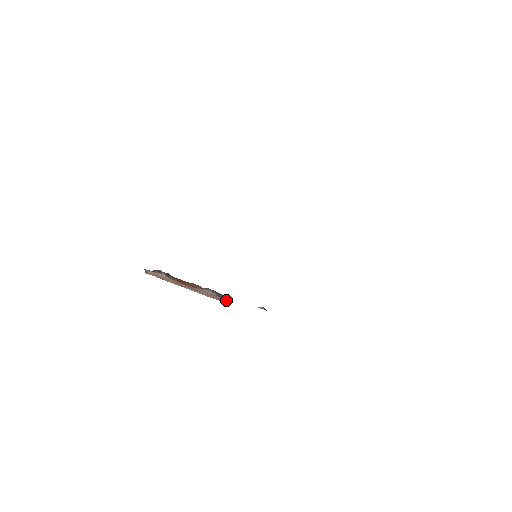
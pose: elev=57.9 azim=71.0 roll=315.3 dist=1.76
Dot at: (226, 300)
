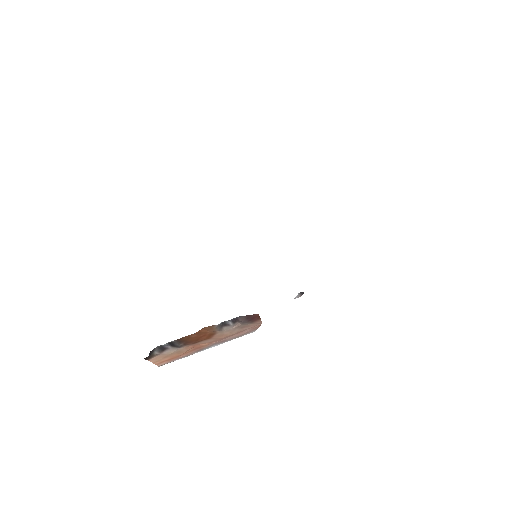
Dot at: (258, 321)
